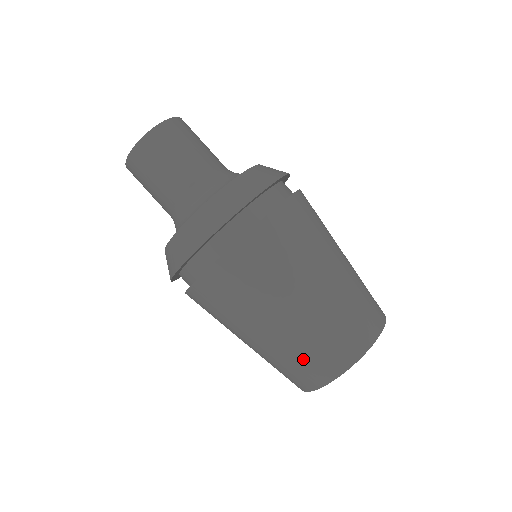
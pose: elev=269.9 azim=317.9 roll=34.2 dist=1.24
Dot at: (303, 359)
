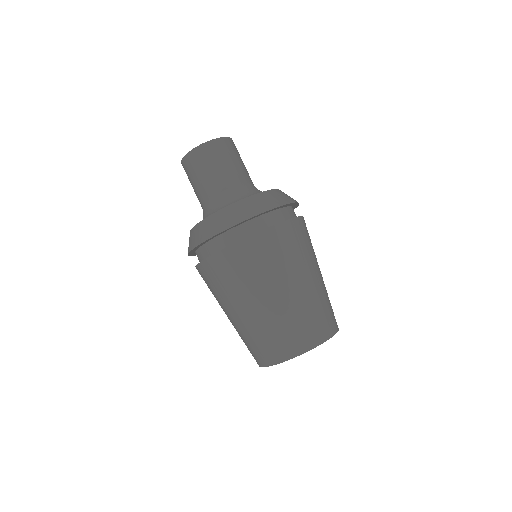
Dot at: (307, 320)
